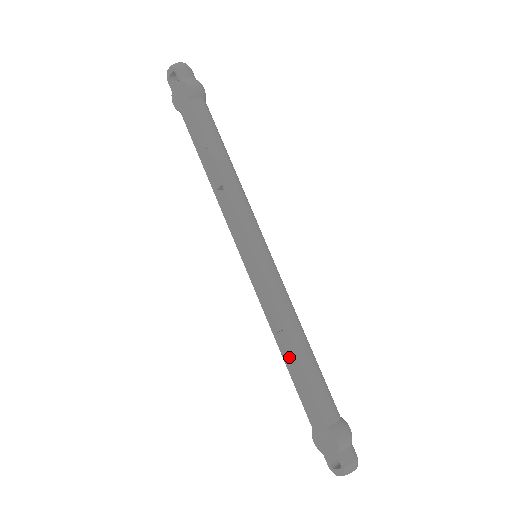
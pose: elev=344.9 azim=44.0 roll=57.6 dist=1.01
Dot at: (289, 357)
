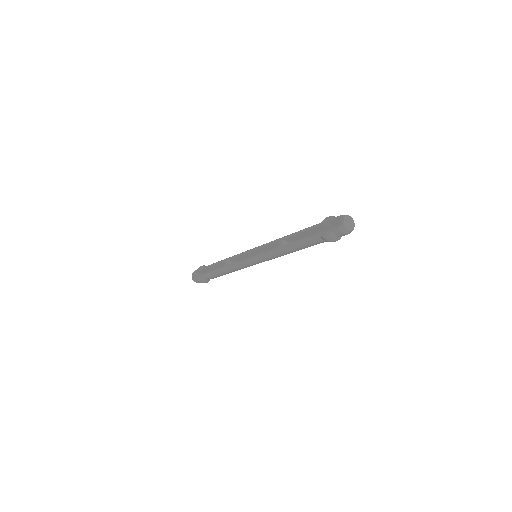
Dot at: occluded
